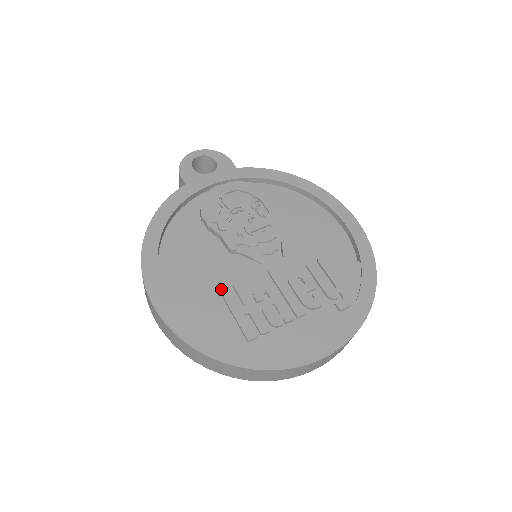
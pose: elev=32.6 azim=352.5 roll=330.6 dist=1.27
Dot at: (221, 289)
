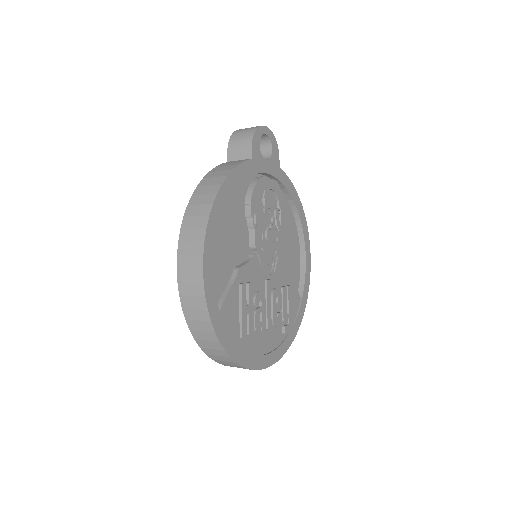
Dot at: (243, 283)
